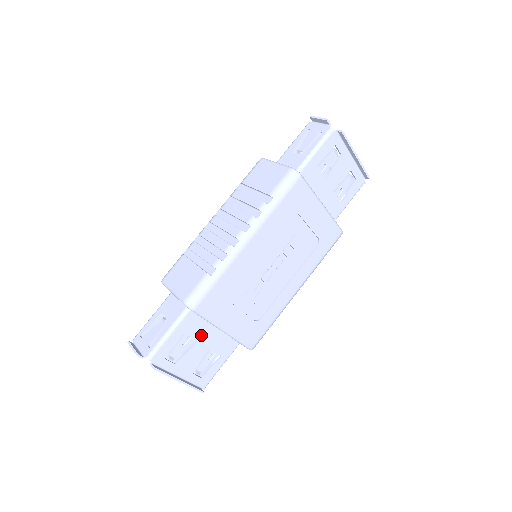
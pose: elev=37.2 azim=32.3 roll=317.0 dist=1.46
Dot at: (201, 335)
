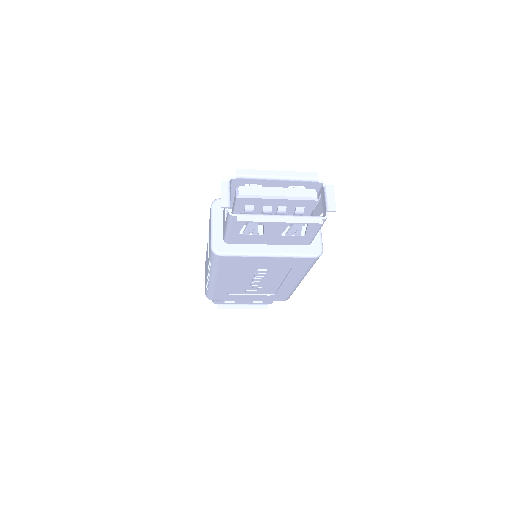
Dot at: occluded
